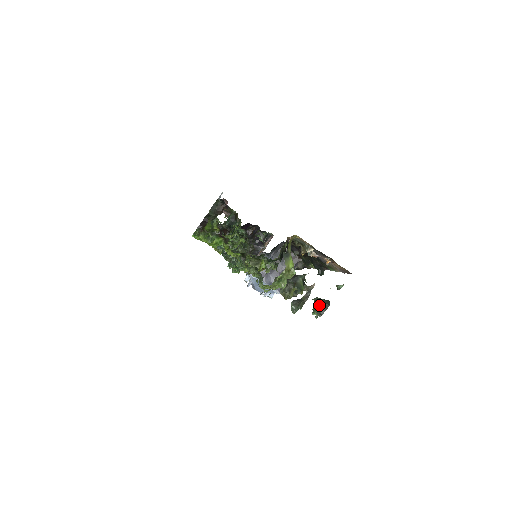
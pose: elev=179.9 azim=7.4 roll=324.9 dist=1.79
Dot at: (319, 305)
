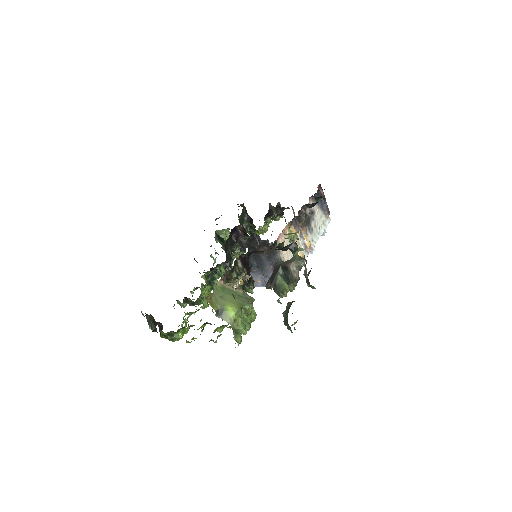
Dot at: occluded
